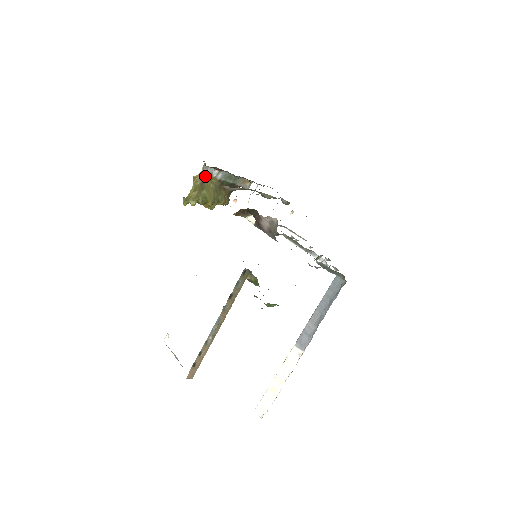
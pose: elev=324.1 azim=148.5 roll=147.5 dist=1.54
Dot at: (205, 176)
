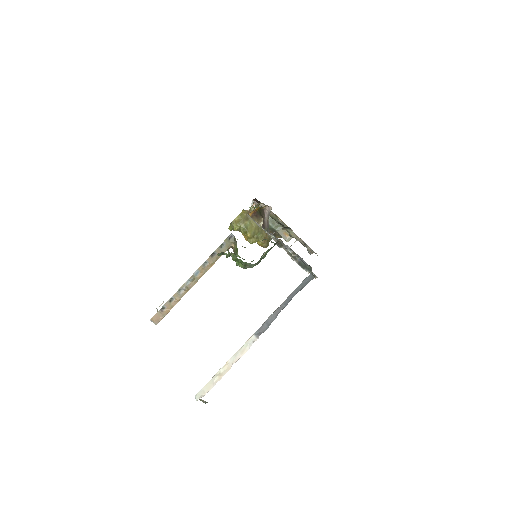
Dot at: occluded
